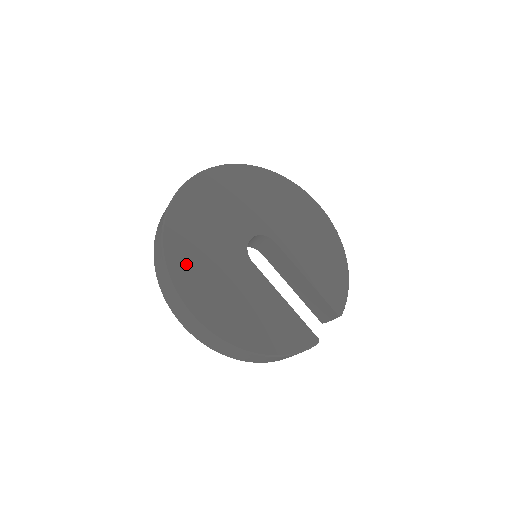
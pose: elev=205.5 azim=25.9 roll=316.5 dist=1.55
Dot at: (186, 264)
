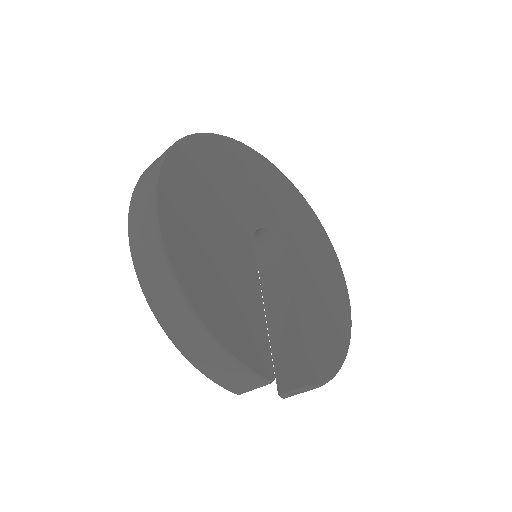
Dot at: (189, 172)
